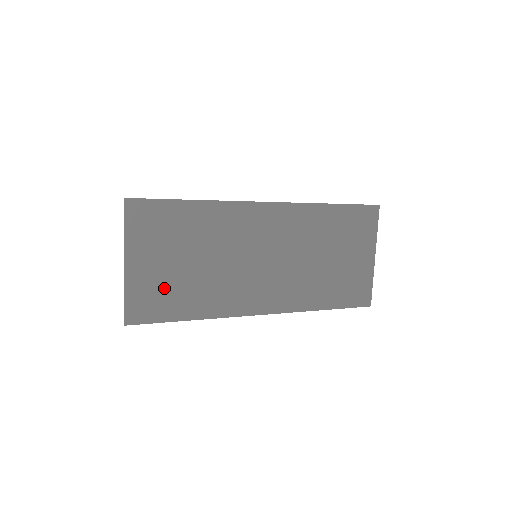
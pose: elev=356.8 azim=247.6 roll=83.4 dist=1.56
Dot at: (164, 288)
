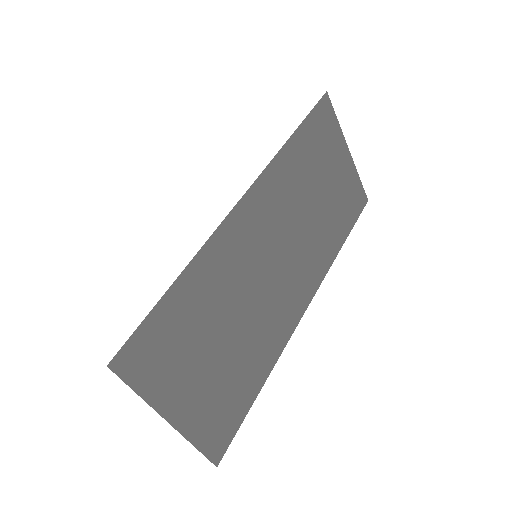
Dot at: (221, 392)
